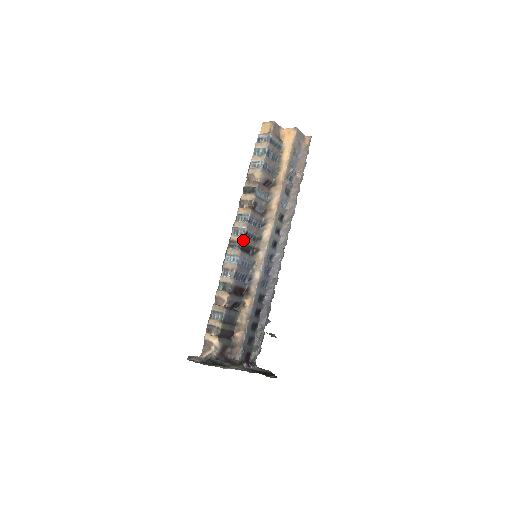
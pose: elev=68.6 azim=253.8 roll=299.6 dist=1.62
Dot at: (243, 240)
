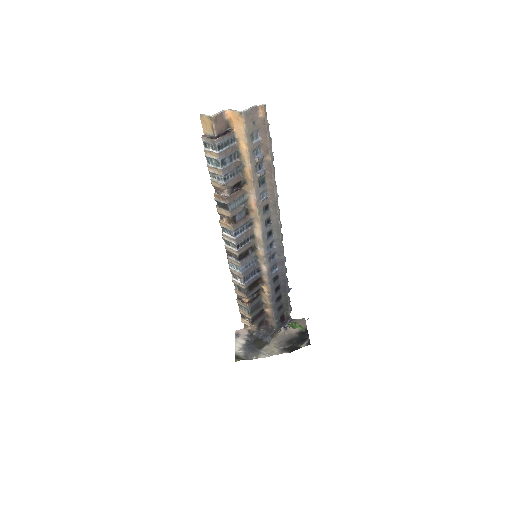
Dot at: (237, 254)
